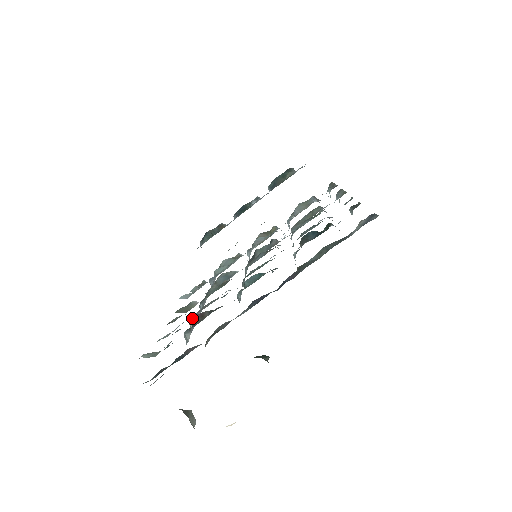
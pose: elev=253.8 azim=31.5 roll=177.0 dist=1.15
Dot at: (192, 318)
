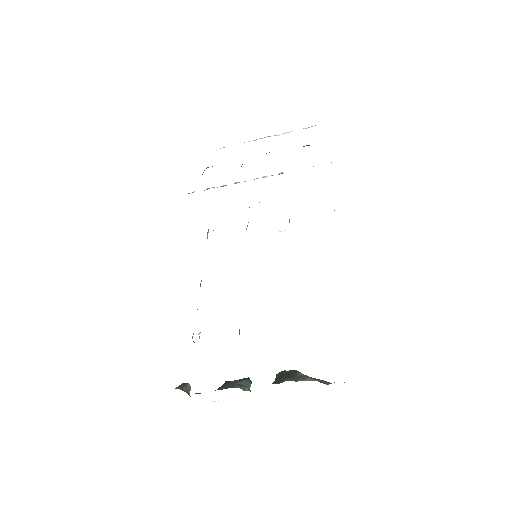
Dot at: occluded
